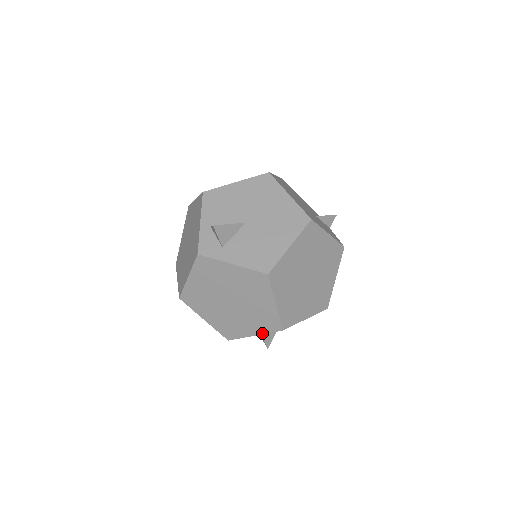
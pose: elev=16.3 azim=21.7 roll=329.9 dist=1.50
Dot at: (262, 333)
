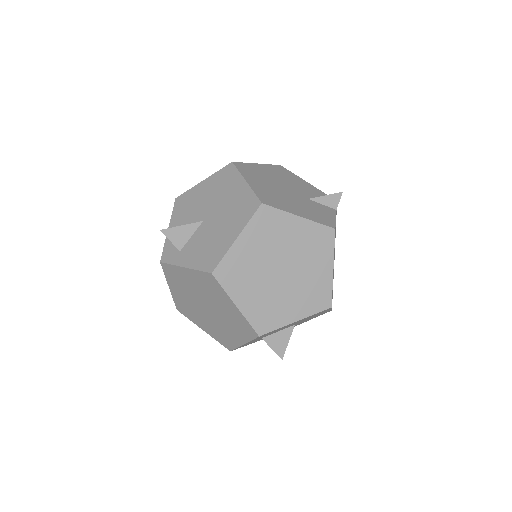
Dot at: (247, 341)
